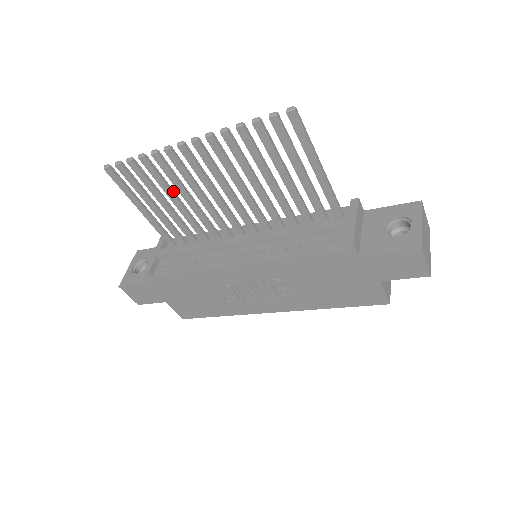
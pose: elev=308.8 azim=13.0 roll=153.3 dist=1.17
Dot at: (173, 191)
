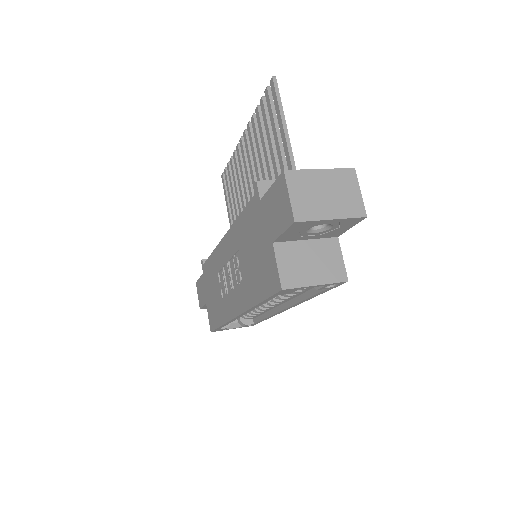
Dot at: occluded
